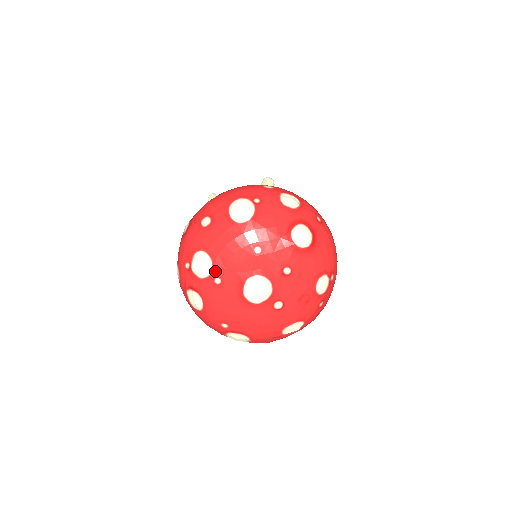
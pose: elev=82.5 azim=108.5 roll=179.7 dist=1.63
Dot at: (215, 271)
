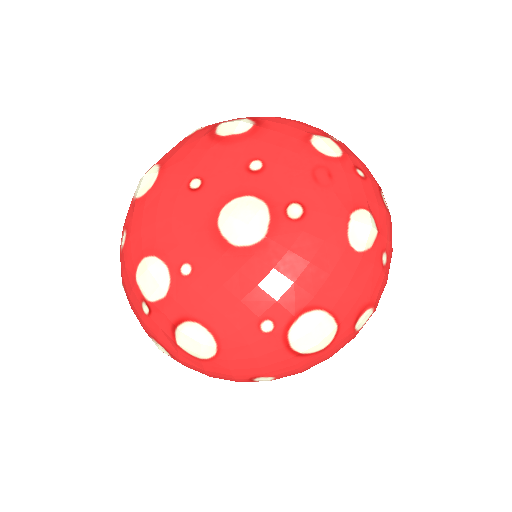
Dot at: (171, 262)
